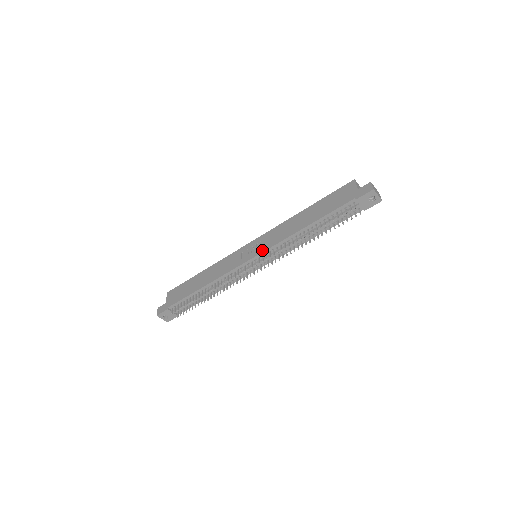
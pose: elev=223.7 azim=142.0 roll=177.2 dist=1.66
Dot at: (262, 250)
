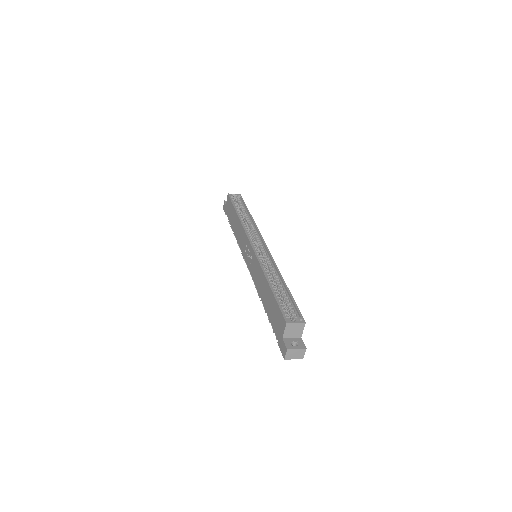
Dot at: (250, 270)
